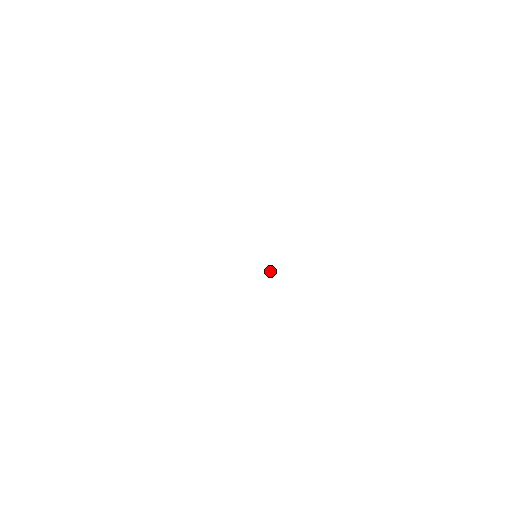
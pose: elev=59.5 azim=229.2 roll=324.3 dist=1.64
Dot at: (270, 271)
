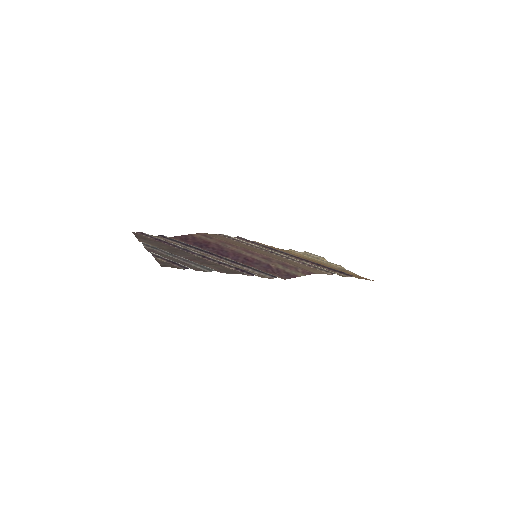
Dot at: (273, 249)
